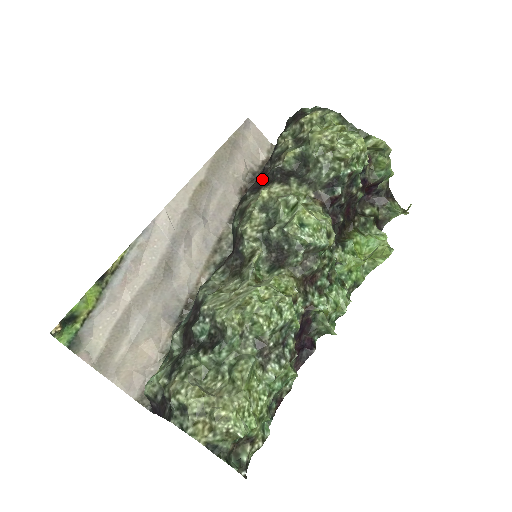
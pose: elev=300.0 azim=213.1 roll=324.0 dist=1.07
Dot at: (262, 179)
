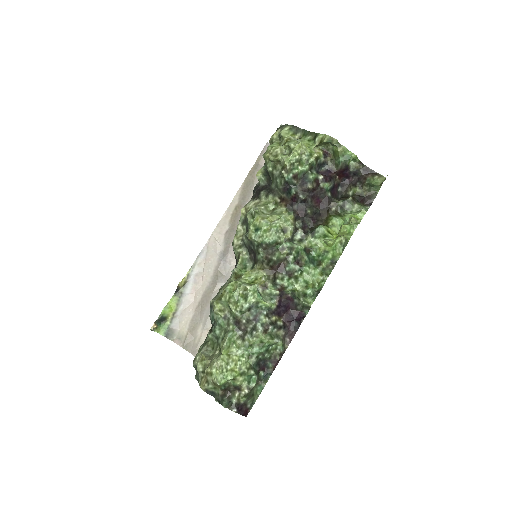
Dot at: occluded
